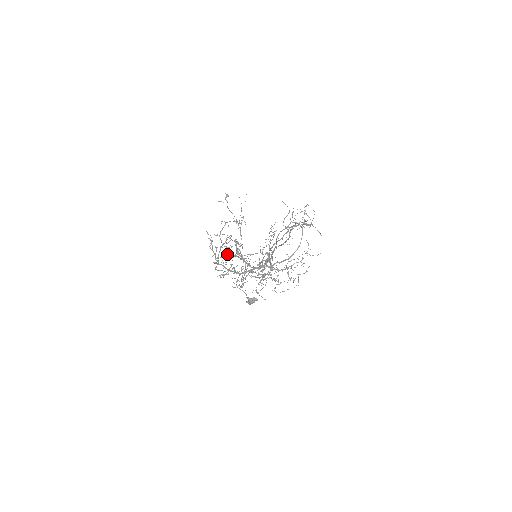
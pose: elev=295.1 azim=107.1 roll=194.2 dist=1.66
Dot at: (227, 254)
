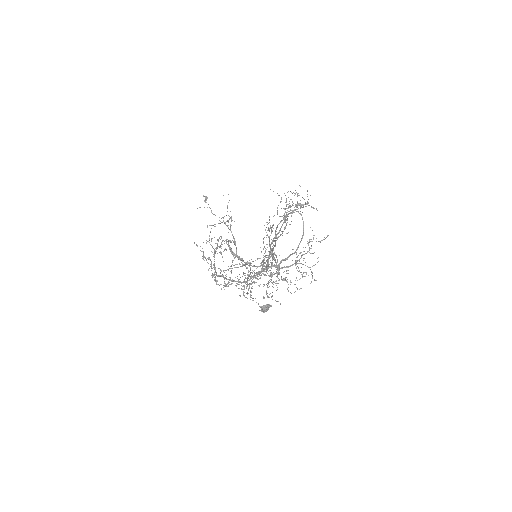
Dot at: (227, 269)
